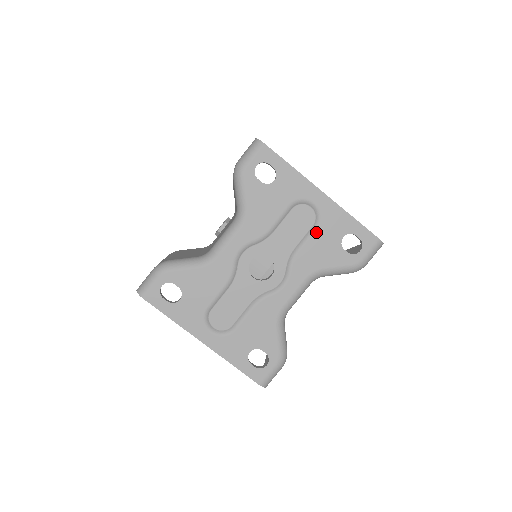
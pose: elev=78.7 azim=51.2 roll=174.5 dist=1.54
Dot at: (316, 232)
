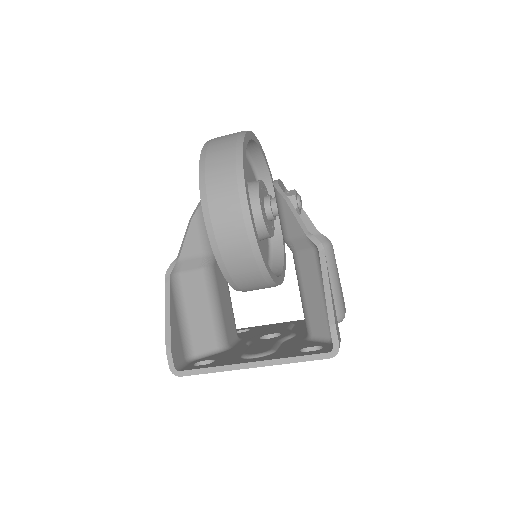
Dot at: occluded
